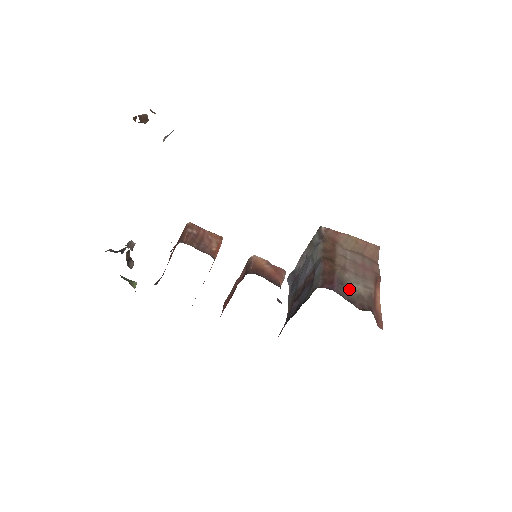
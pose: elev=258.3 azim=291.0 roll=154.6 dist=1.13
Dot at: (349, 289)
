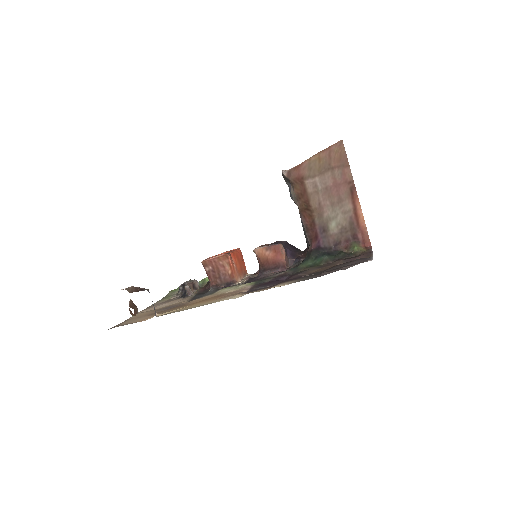
Dot at: (332, 231)
